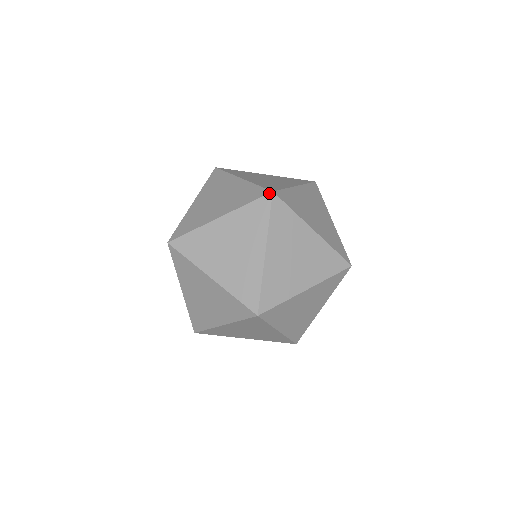
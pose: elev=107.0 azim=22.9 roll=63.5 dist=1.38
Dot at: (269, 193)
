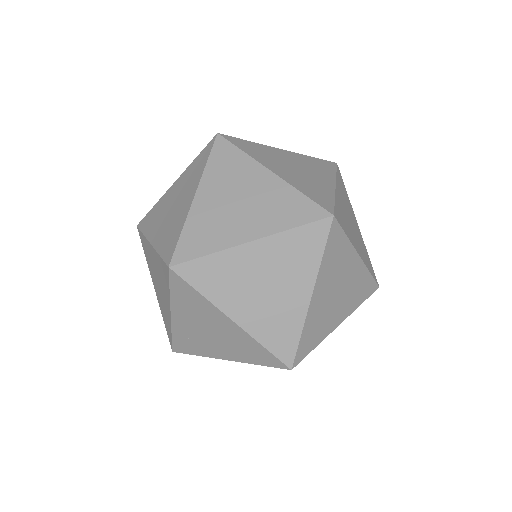
Dot at: (334, 162)
